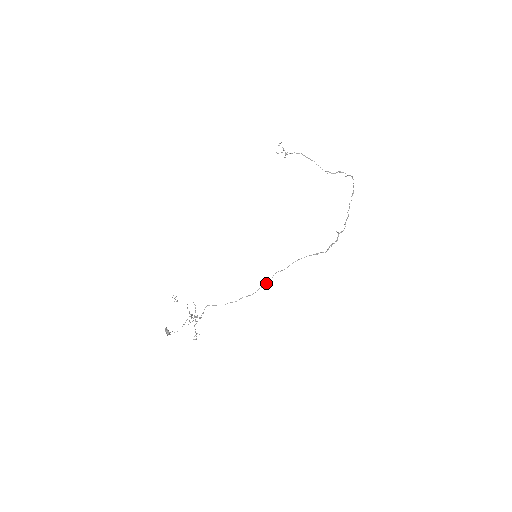
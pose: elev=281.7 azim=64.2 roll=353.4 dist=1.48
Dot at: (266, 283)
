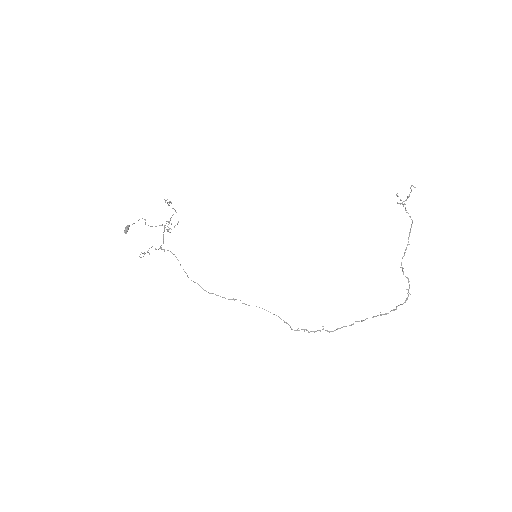
Dot at: (224, 297)
